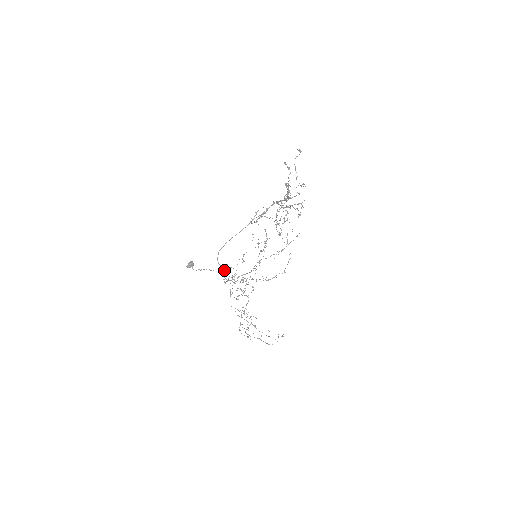
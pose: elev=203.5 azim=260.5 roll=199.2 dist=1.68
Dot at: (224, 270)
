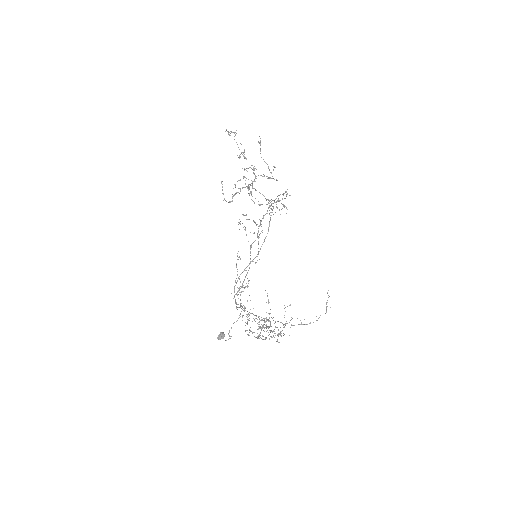
Dot at: (242, 306)
